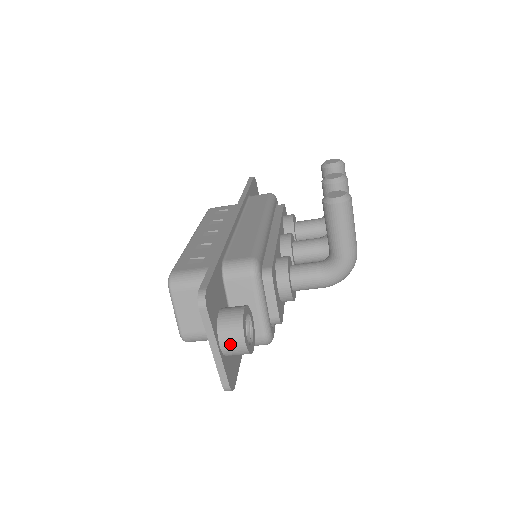
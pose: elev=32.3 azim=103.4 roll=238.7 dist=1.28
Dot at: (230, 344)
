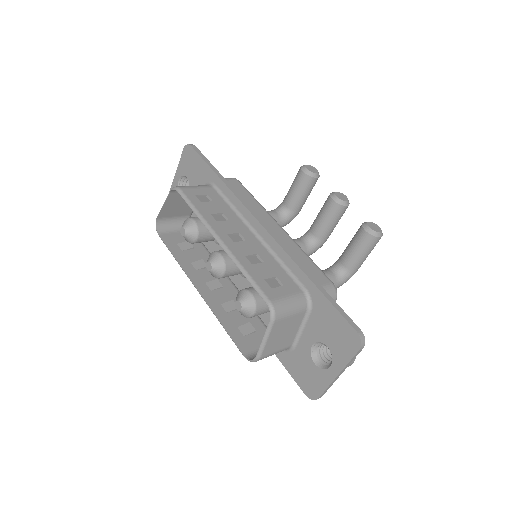
Dot at: occluded
